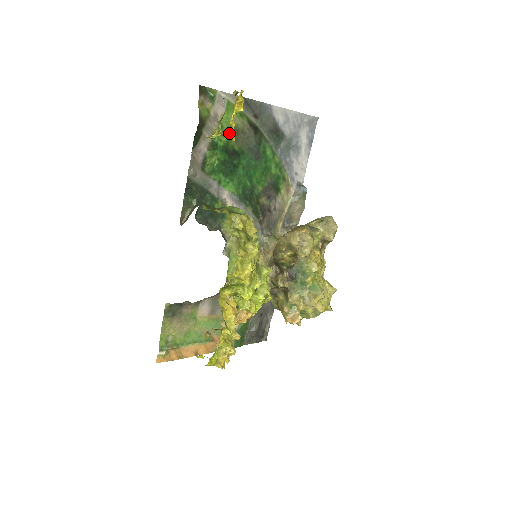
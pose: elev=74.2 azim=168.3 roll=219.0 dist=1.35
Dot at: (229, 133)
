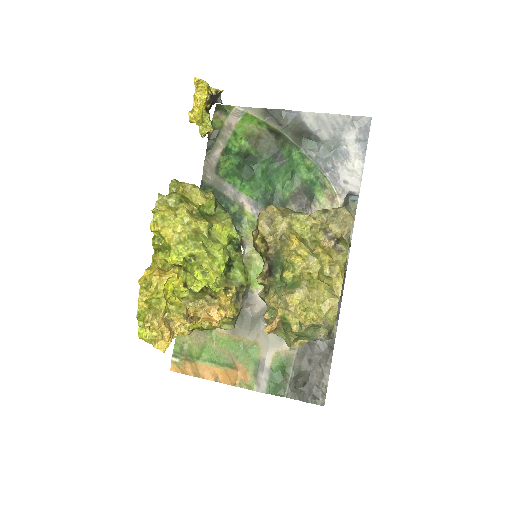
Dot at: (244, 139)
